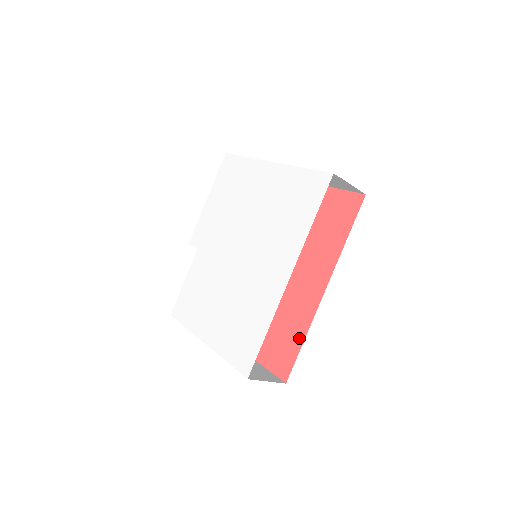
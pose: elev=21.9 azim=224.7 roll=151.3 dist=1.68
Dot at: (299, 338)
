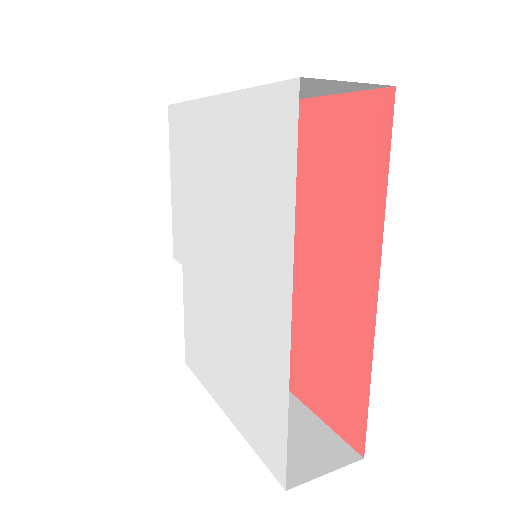
Dot at: (361, 381)
